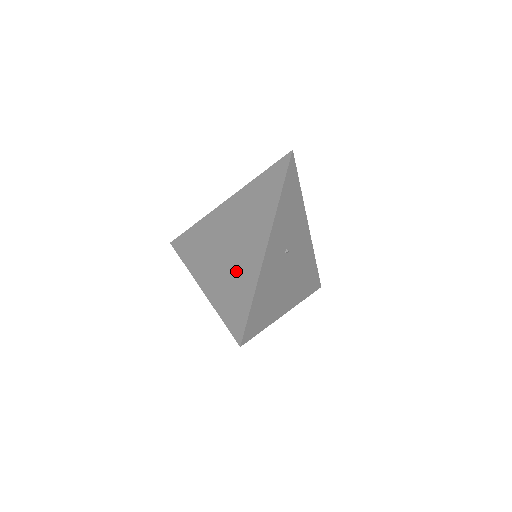
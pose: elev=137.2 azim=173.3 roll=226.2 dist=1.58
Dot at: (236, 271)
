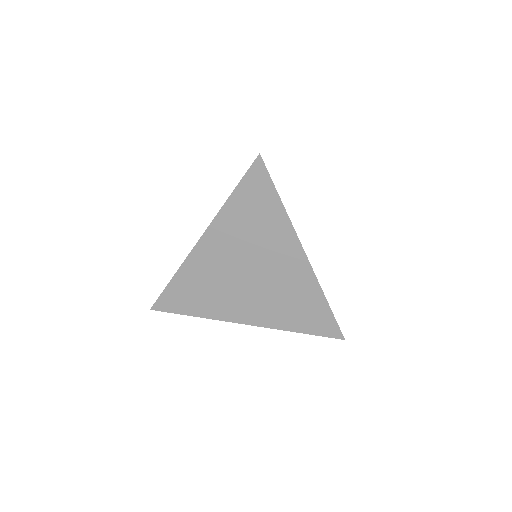
Dot at: (285, 292)
